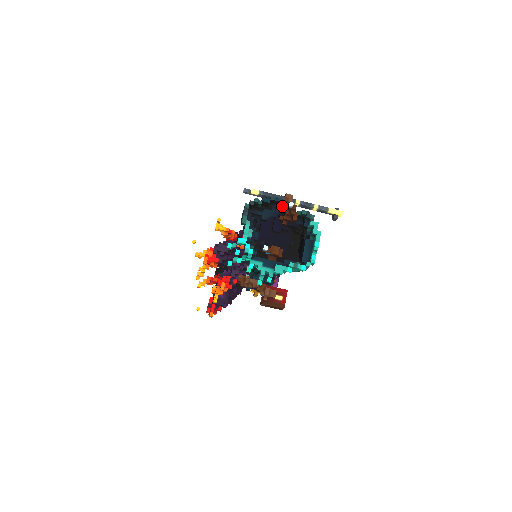
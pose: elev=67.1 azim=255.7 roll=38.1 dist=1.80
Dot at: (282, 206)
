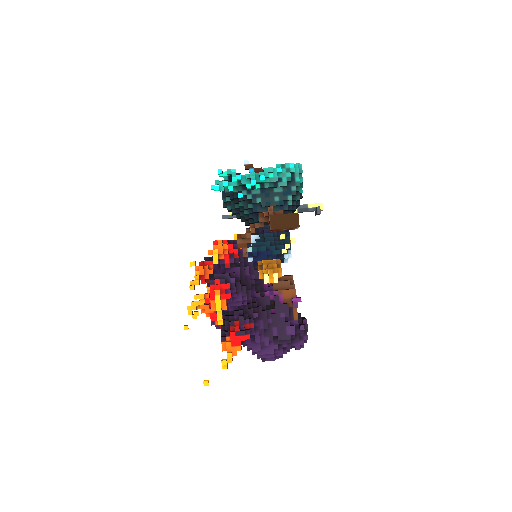
Dot at: occluded
